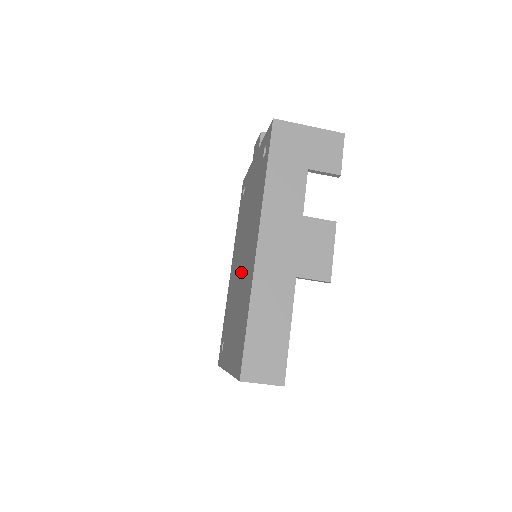
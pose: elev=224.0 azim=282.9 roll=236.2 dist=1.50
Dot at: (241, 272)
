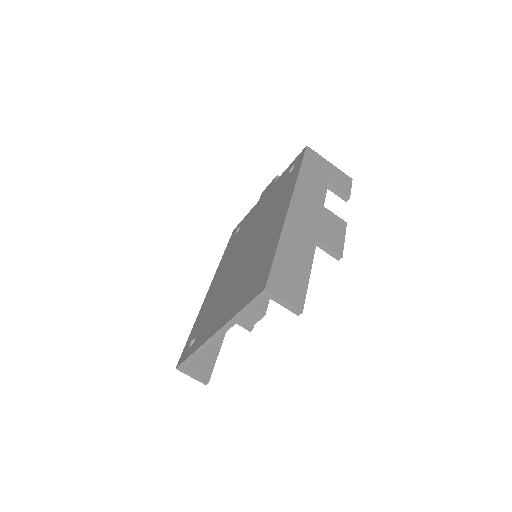
Dot at: (246, 255)
